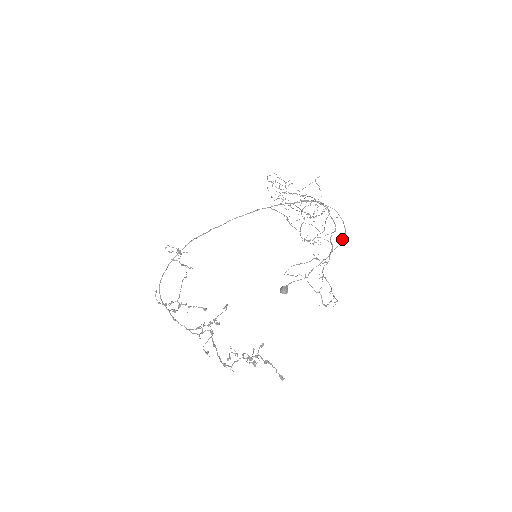
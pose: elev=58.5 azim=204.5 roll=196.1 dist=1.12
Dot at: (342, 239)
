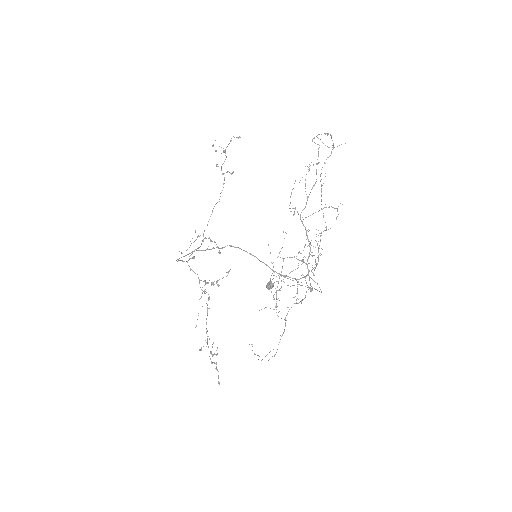
Dot at: (319, 291)
